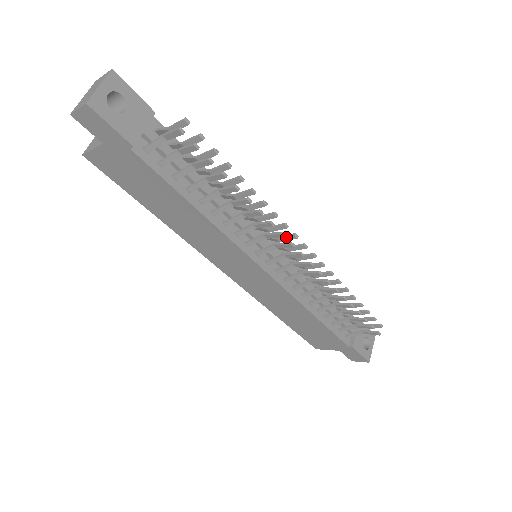
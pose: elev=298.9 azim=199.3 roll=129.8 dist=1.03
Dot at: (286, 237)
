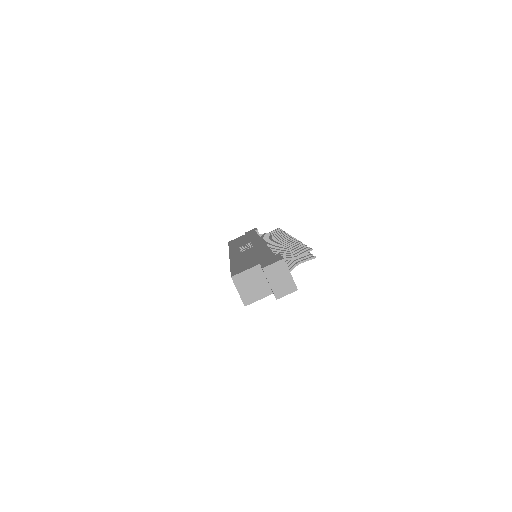
Dot at: occluded
